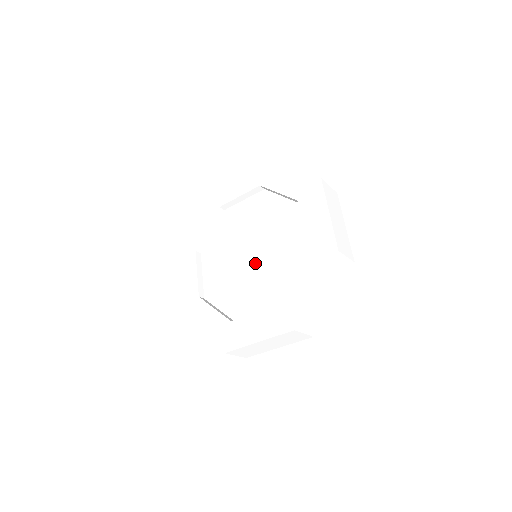
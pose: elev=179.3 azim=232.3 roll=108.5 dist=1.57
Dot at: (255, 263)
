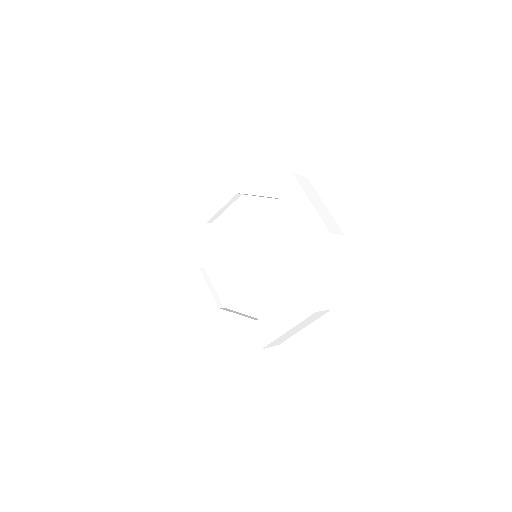
Dot at: (252, 267)
